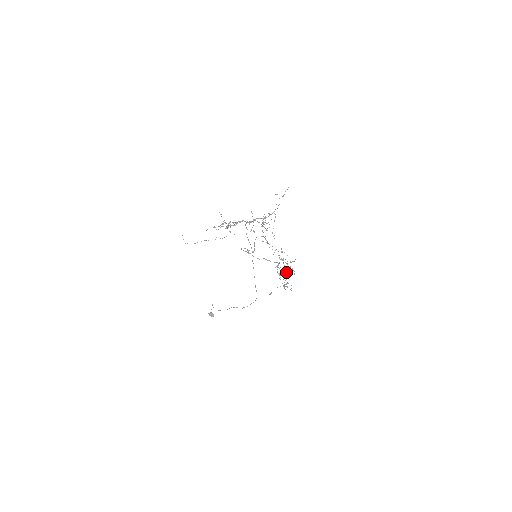
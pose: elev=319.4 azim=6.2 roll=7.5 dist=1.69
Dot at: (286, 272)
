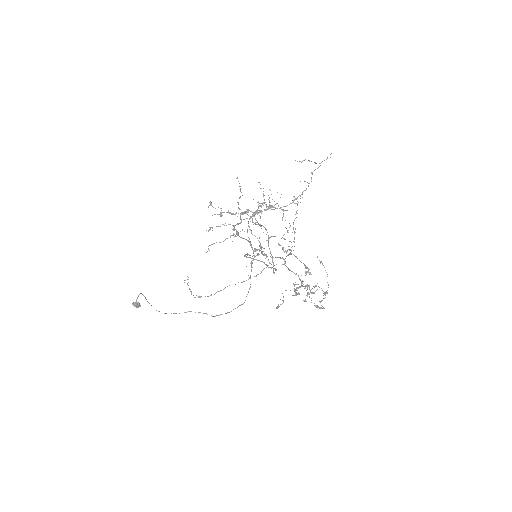
Dot at: (301, 275)
